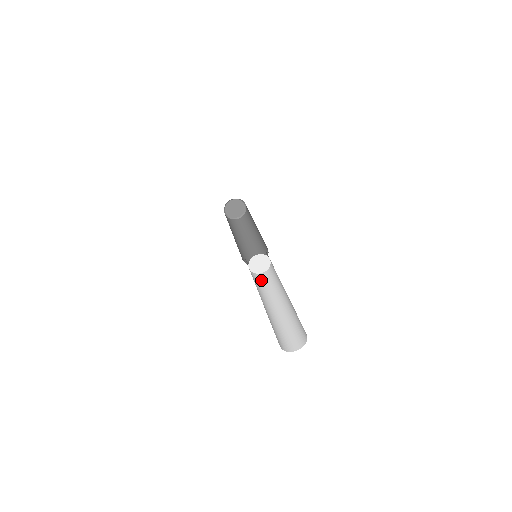
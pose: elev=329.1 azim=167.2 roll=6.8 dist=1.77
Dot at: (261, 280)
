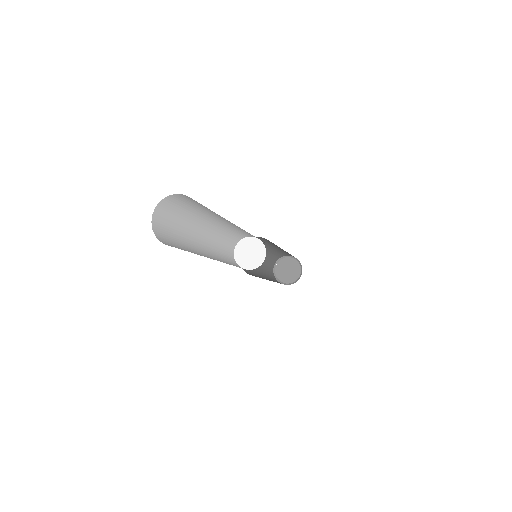
Dot at: occluded
